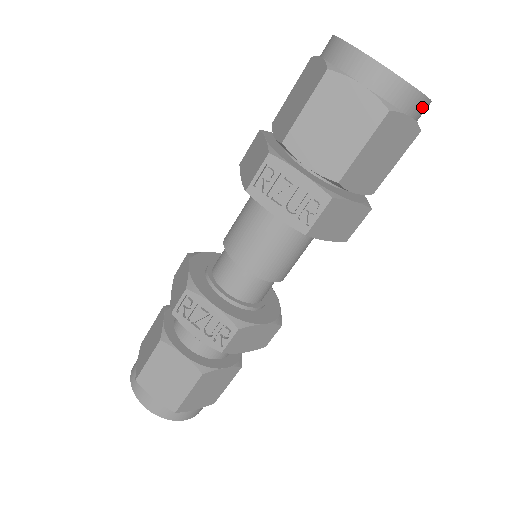
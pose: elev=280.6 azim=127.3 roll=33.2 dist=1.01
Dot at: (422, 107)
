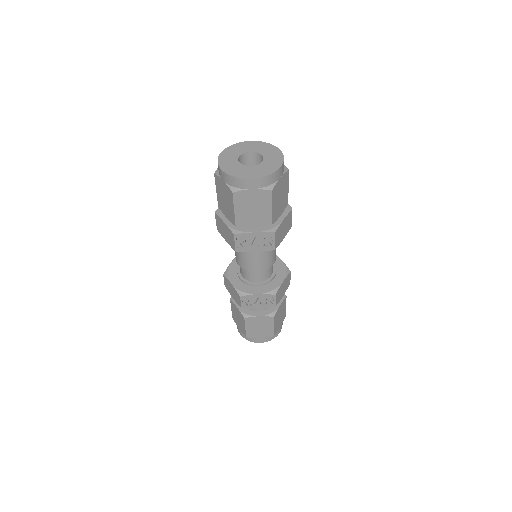
Dot at: (282, 168)
